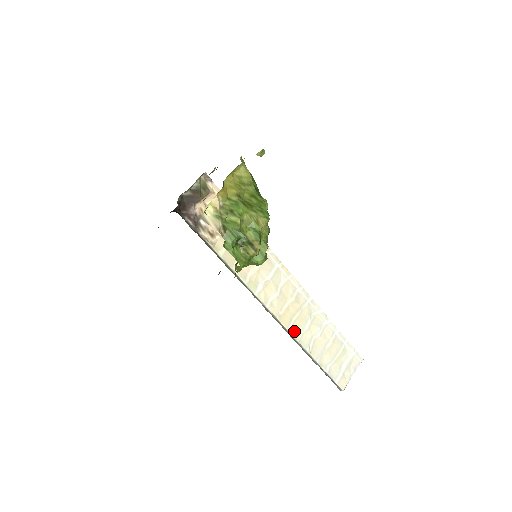
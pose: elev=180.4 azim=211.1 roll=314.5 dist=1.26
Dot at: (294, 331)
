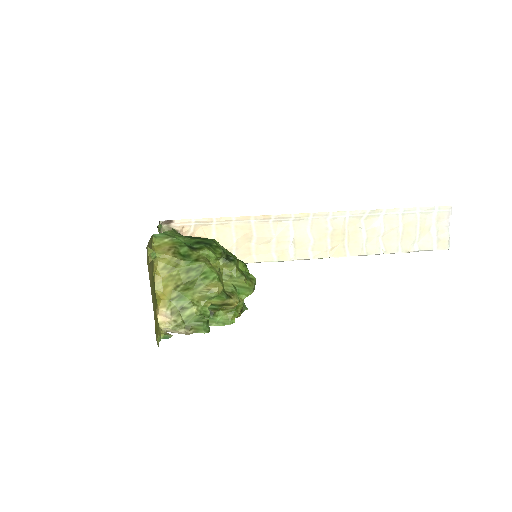
Dot at: (354, 252)
